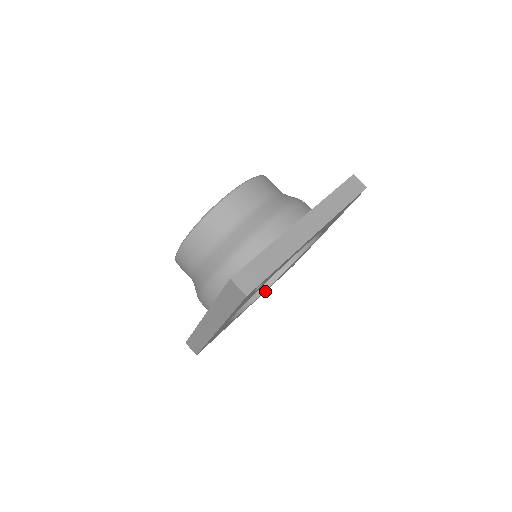
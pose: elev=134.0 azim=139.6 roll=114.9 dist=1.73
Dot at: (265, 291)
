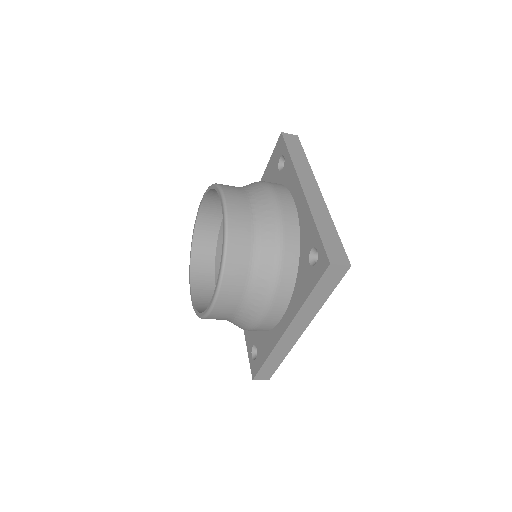
Dot at: occluded
